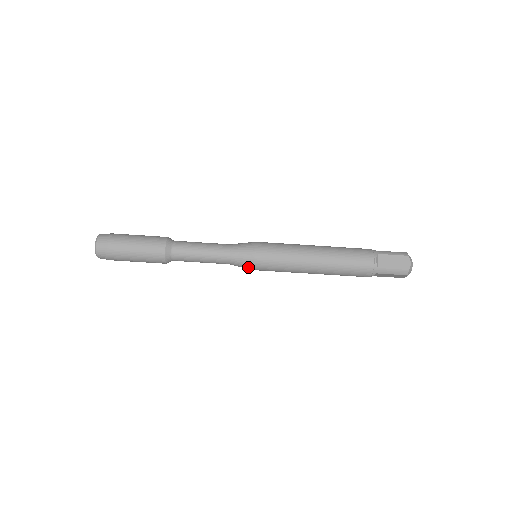
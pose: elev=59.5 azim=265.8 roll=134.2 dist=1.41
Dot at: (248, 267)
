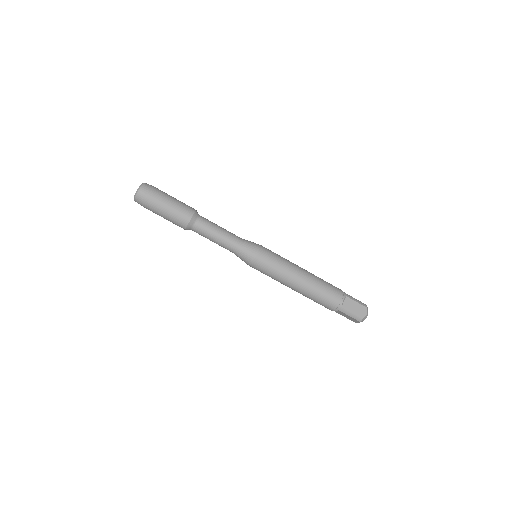
Dot at: (247, 262)
